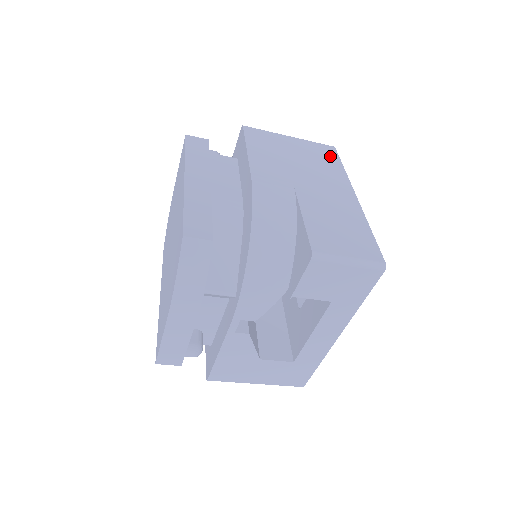
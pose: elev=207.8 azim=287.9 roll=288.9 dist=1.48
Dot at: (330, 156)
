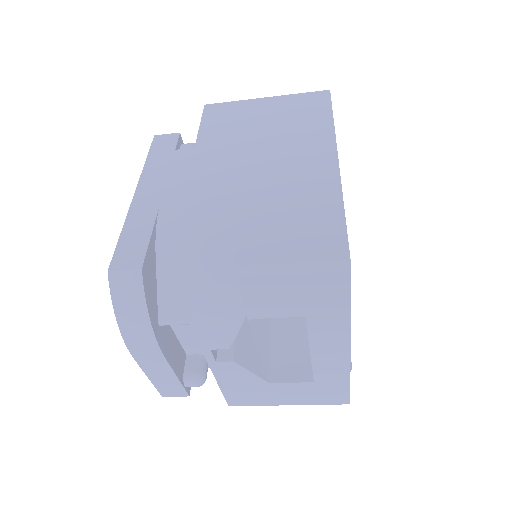
Dot at: (317, 107)
